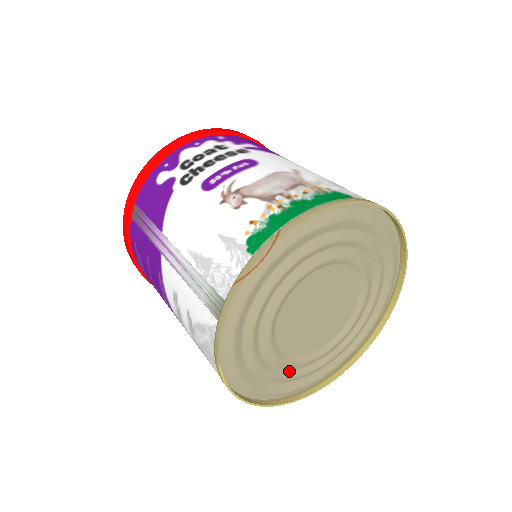
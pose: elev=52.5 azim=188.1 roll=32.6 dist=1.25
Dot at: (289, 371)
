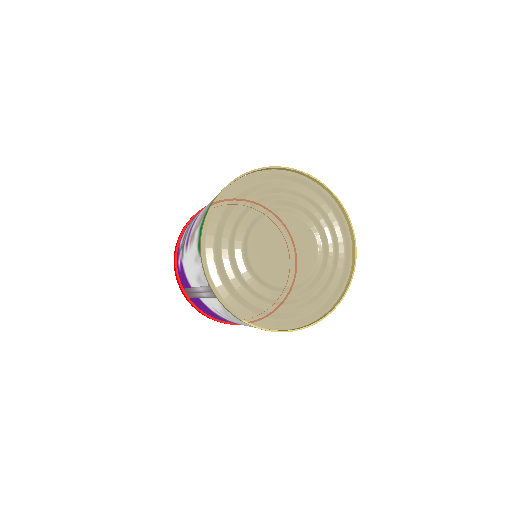
Dot at: (305, 296)
